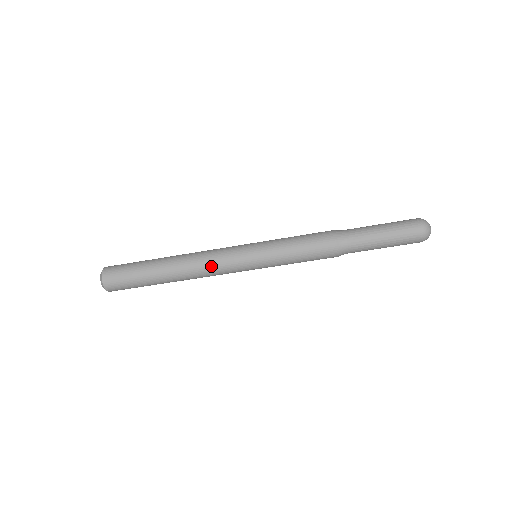
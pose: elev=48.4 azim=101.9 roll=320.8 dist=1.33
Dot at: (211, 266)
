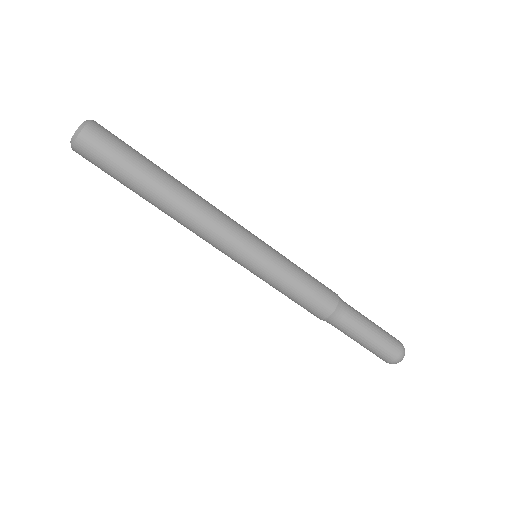
Dot at: (216, 225)
